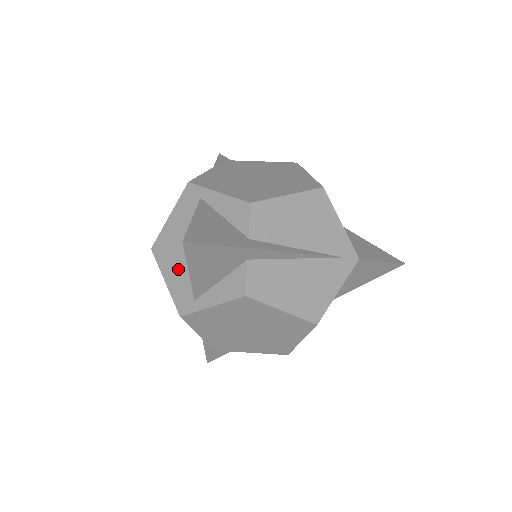
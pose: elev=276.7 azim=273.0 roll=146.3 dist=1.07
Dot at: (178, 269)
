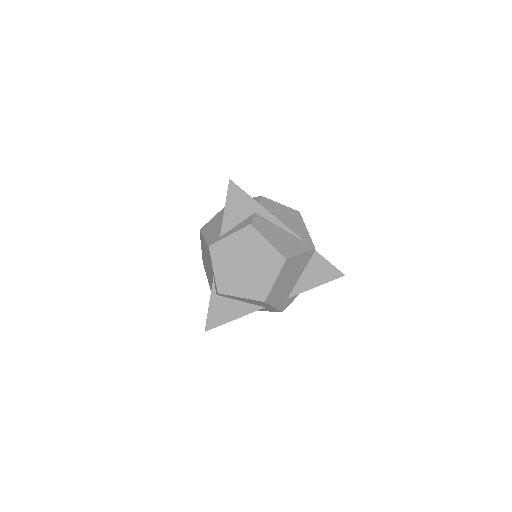
Dot at: (214, 230)
